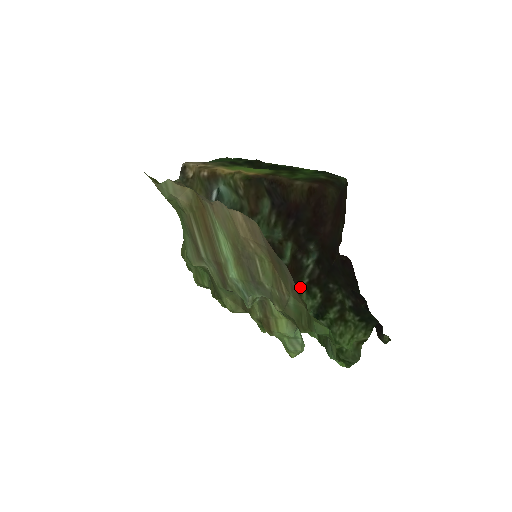
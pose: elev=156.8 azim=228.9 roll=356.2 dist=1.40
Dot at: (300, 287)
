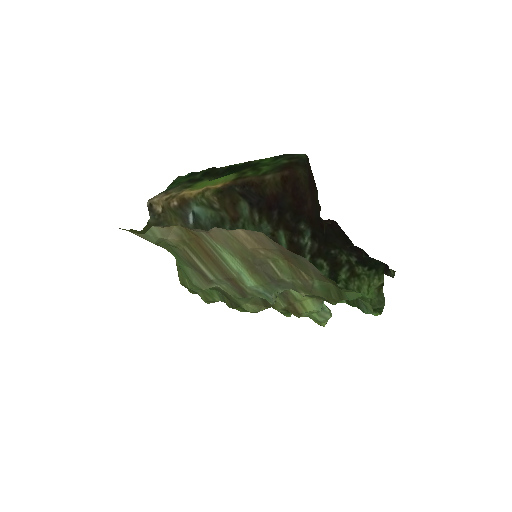
Dot at: occluded
